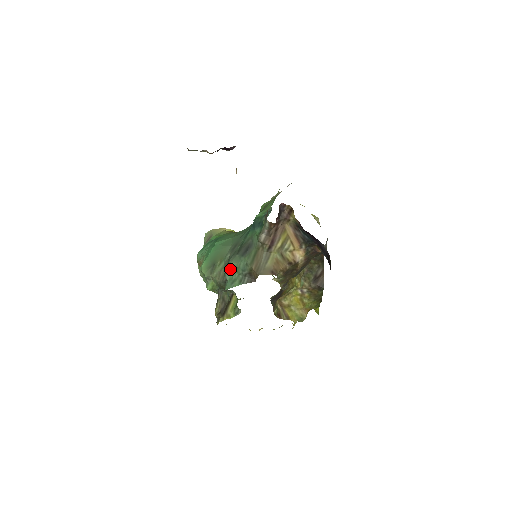
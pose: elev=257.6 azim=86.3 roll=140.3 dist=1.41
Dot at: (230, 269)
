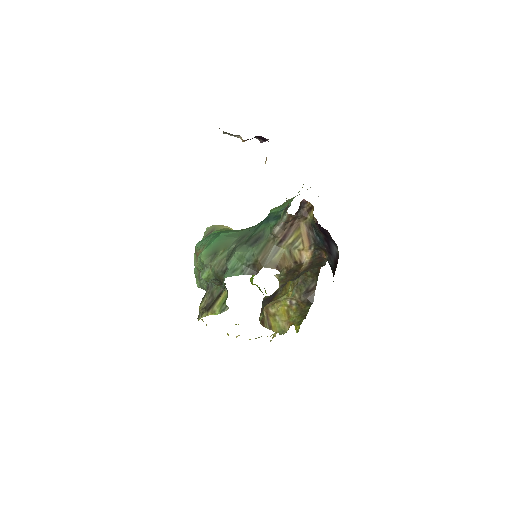
Dot at: (234, 258)
